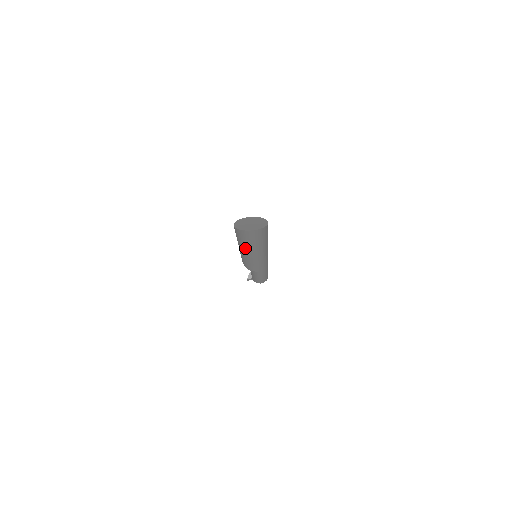
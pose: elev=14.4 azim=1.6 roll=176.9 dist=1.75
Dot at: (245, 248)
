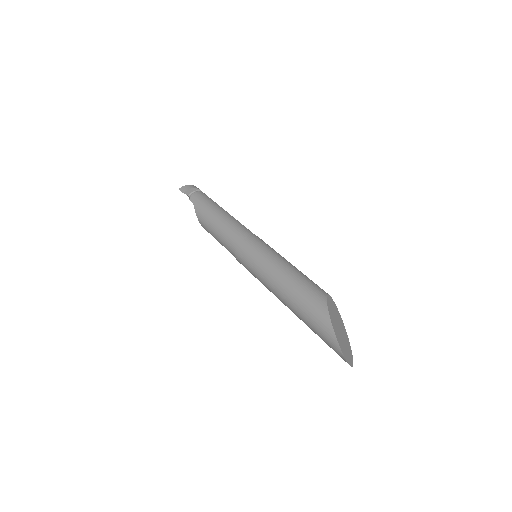
Dot at: (297, 314)
